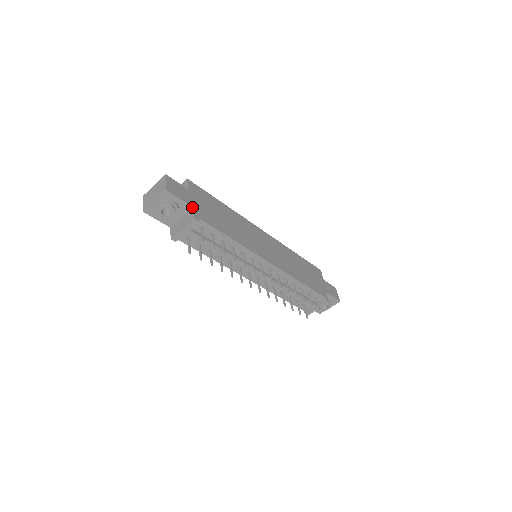
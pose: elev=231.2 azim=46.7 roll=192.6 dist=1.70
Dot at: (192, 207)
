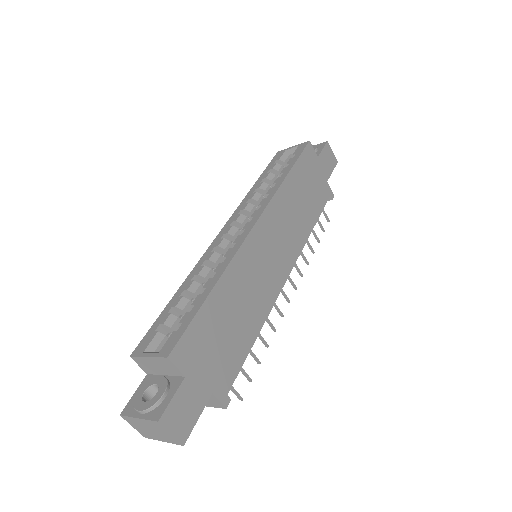
Dot at: (210, 395)
